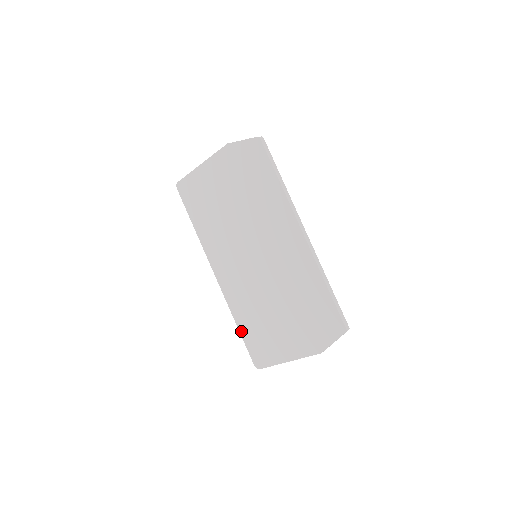
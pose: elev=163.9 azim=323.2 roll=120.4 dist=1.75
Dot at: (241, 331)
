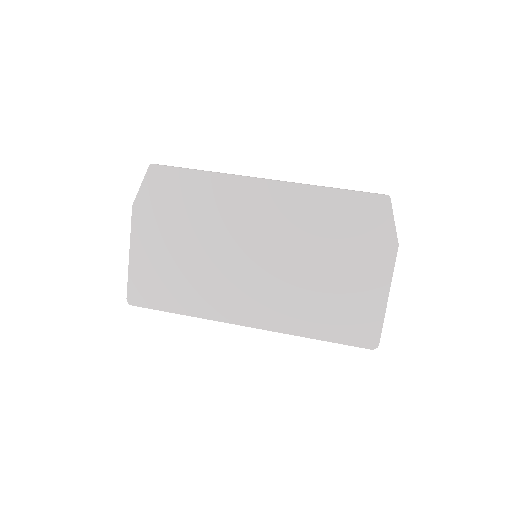
Dot at: (324, 338)
